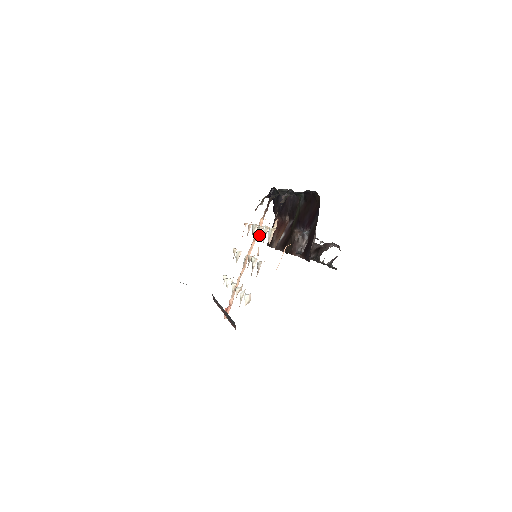
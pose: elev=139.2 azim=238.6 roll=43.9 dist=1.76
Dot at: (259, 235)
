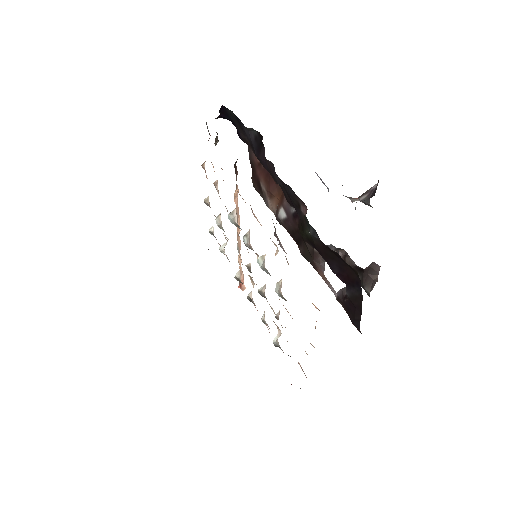
Dot at: (248, 238)
